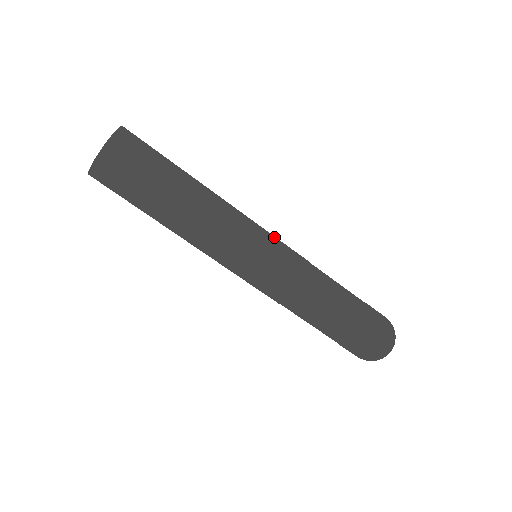
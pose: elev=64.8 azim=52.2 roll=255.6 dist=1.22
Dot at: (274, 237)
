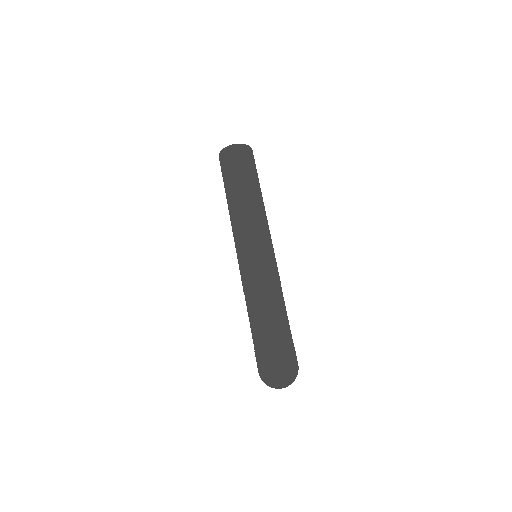
Dot at: occluded
